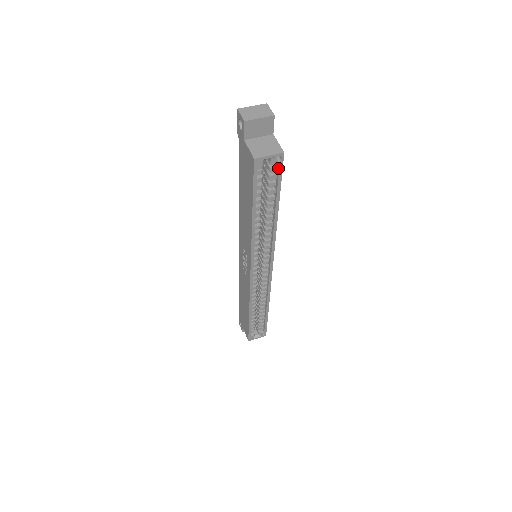
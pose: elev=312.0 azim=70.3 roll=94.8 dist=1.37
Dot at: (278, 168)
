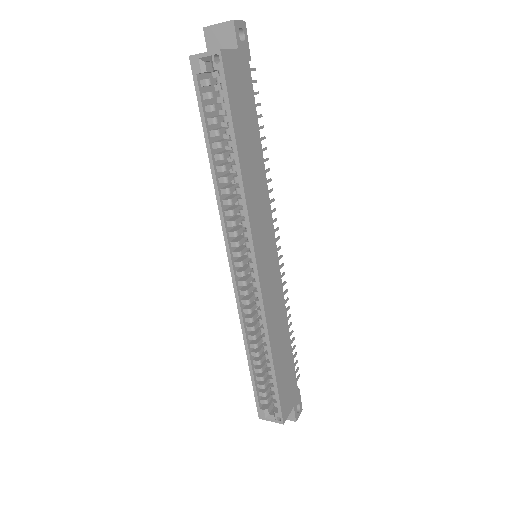
Dot at: (222, 76)
